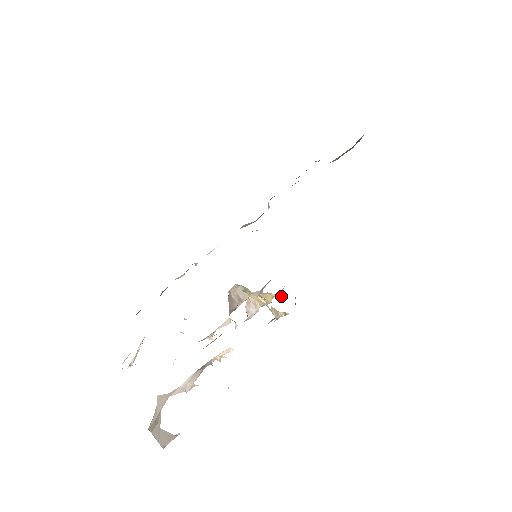
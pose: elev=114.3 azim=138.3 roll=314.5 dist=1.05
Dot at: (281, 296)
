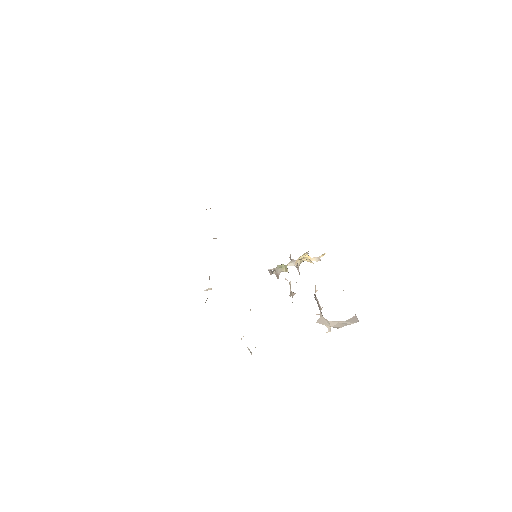
Dot at: occluded
